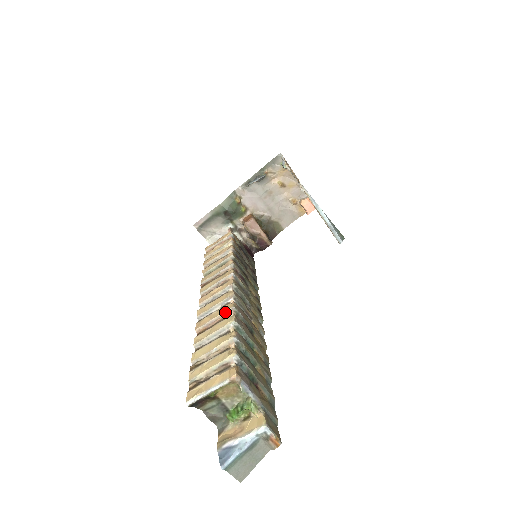
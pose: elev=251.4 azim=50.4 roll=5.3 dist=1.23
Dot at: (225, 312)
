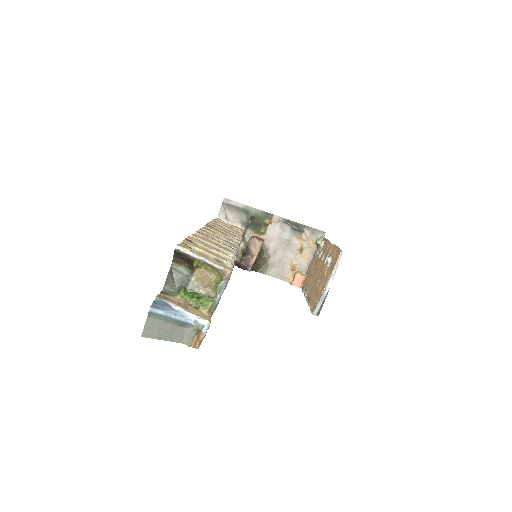
Dot at: (228, 247)
